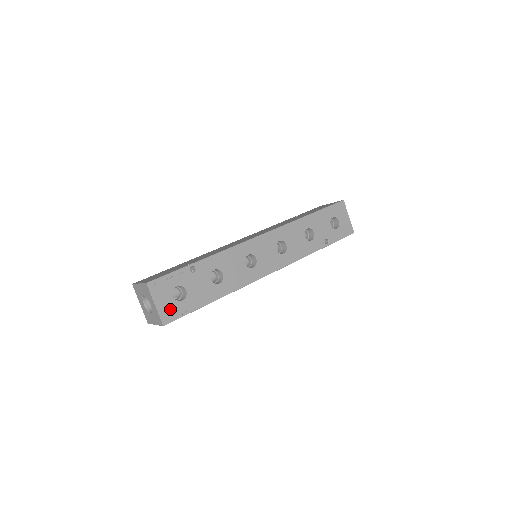
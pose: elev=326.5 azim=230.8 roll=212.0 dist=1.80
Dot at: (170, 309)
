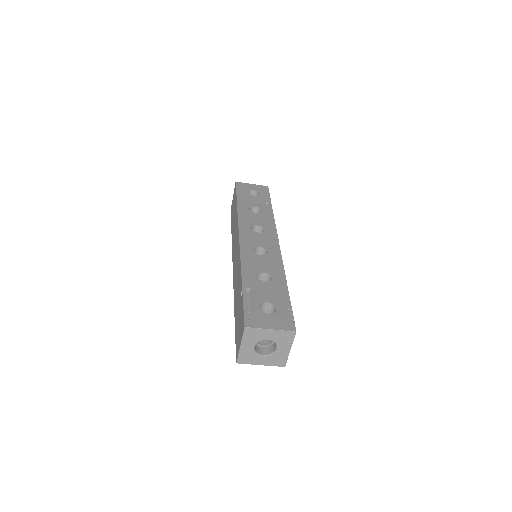
Dot at: (281, 321)
